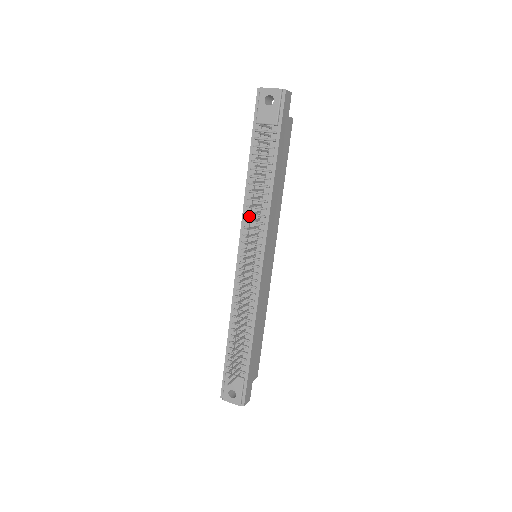
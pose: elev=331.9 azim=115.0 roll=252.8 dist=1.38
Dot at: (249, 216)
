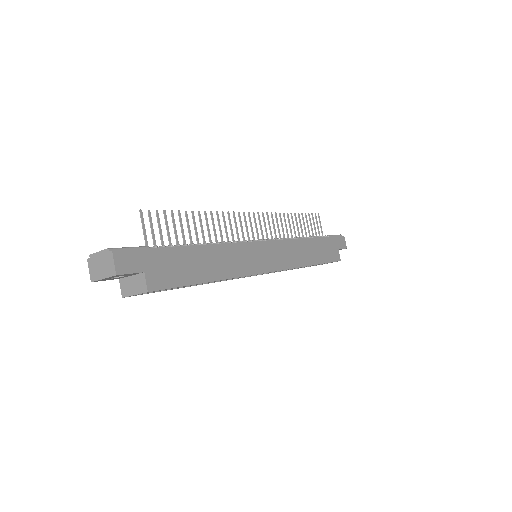
Dot at: occluded
